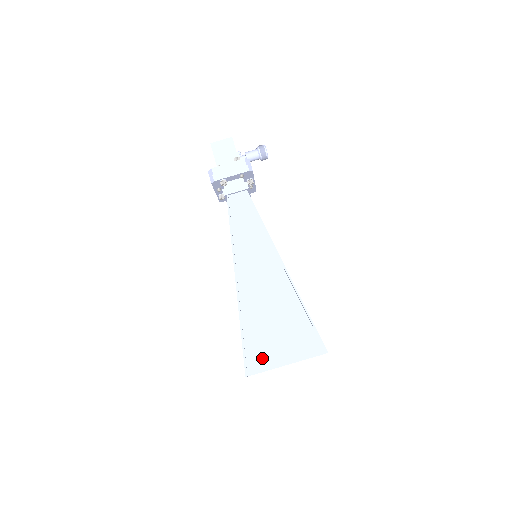
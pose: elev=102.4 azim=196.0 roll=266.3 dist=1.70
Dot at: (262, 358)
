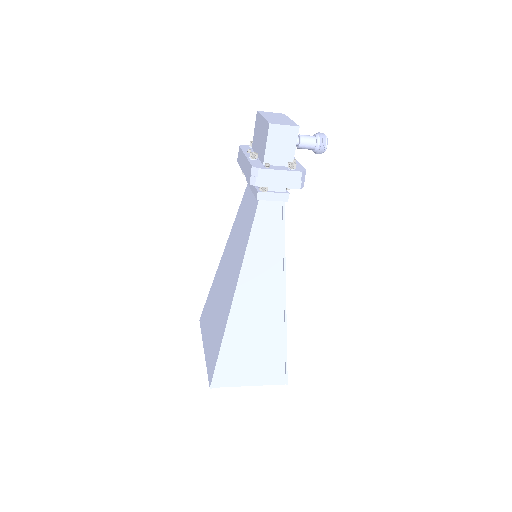
Dot at: (230, 376)
